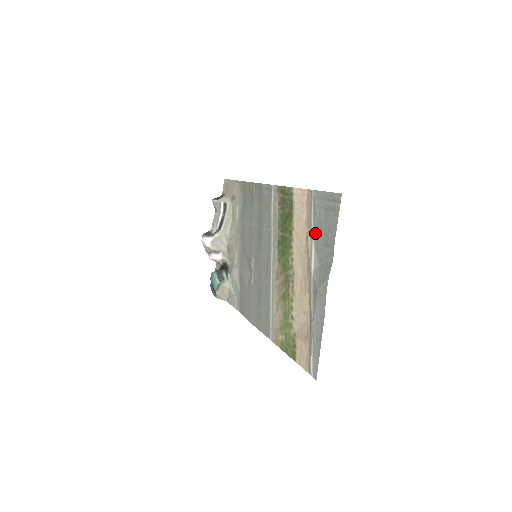
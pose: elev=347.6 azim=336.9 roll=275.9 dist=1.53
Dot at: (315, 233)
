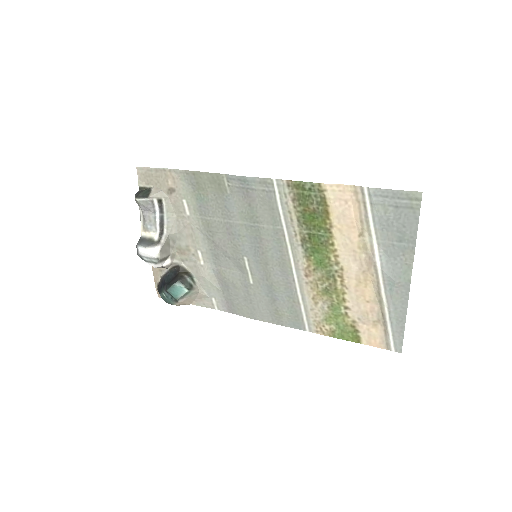
Dot at: (378, 230)
